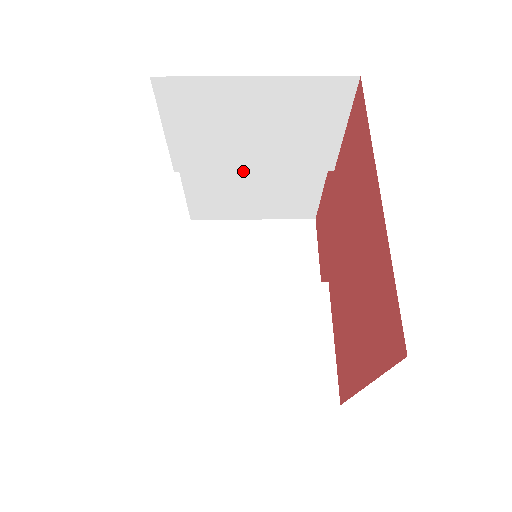
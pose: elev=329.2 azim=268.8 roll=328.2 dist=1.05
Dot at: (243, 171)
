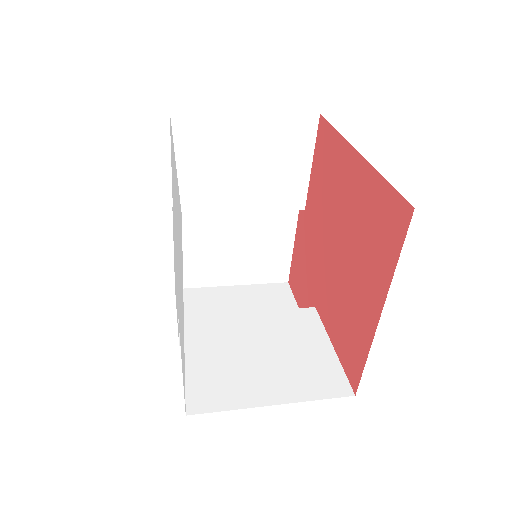
Dot at: occluded
